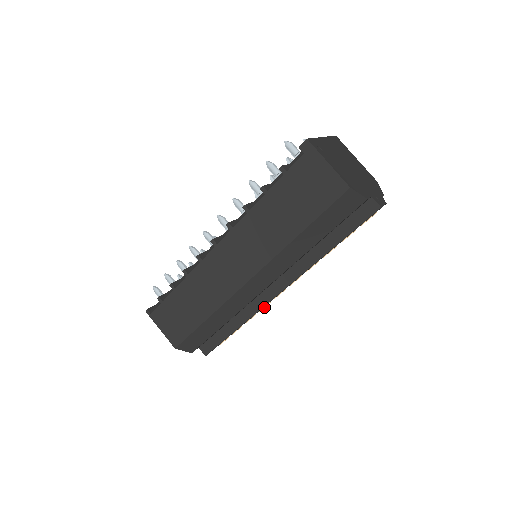
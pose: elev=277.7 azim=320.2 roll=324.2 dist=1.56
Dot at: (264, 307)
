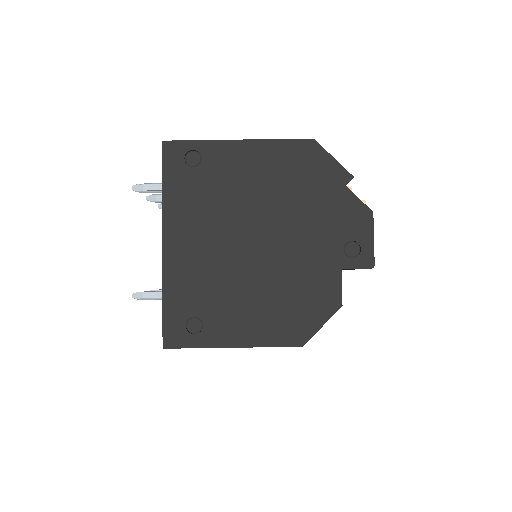
Dot at: occluded
